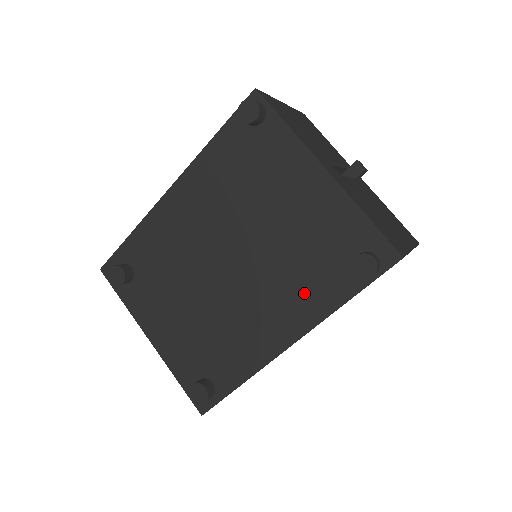
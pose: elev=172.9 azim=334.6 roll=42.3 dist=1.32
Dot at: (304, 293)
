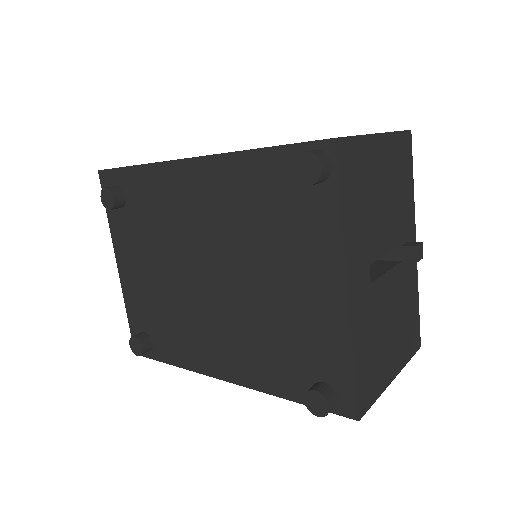
Dot at: (259, 360)
